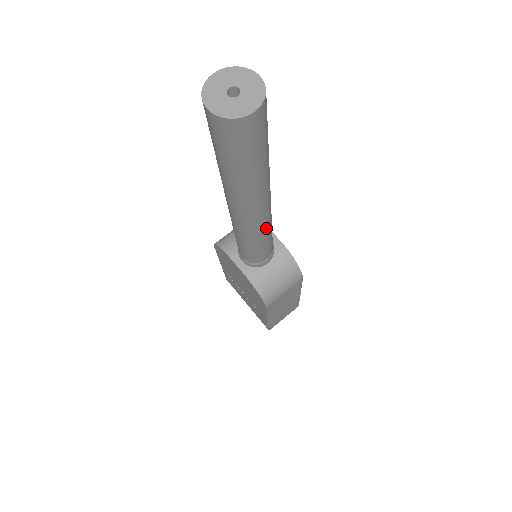
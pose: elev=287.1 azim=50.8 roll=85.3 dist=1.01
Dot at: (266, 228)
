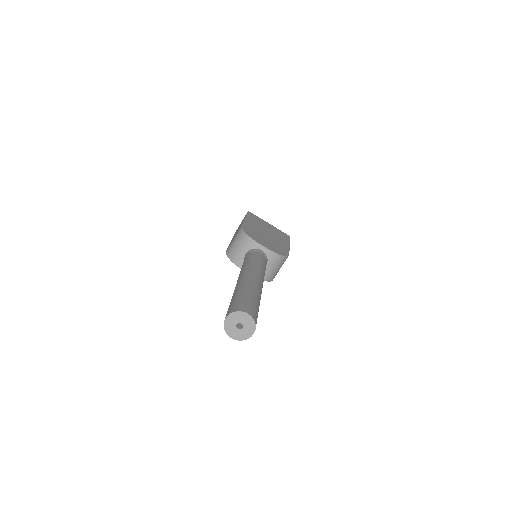
Dot at: occluded
